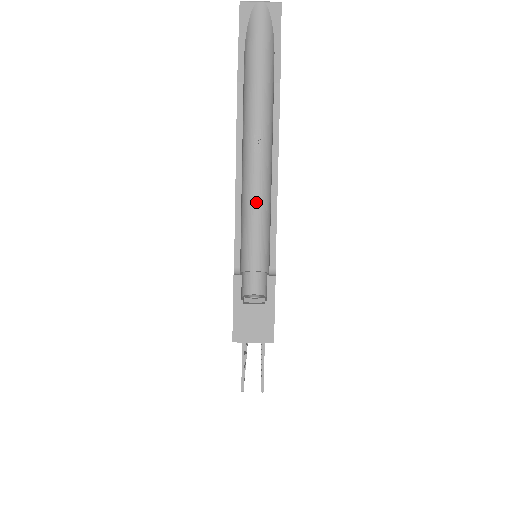
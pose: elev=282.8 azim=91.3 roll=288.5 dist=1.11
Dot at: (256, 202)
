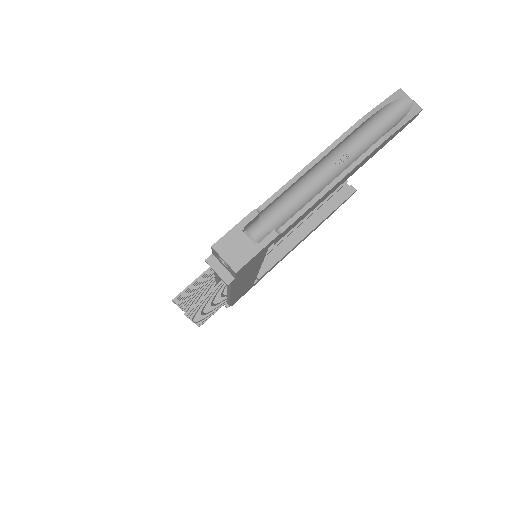
Dot at: (307, 191)
